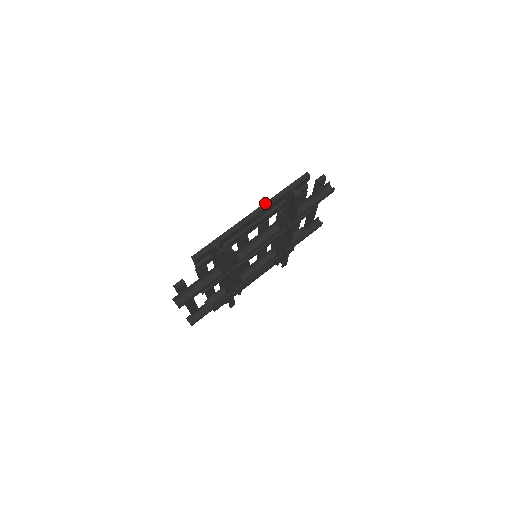
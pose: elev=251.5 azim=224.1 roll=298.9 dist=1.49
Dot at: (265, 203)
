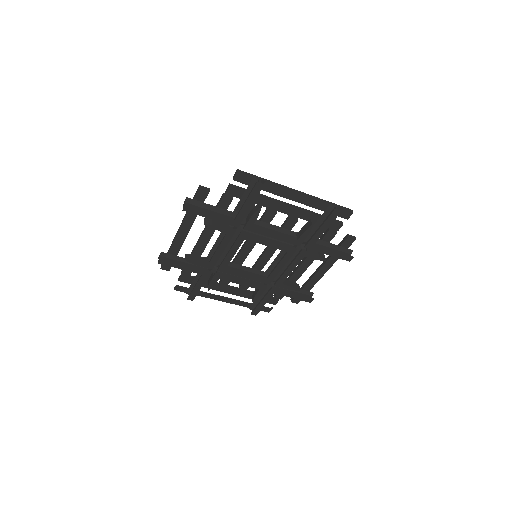
Dot at: (311, 195)
